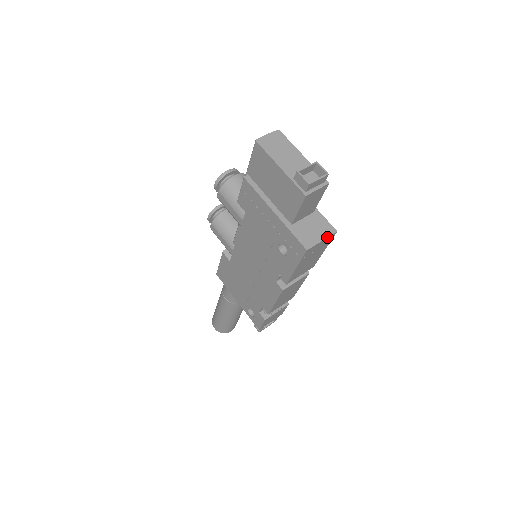
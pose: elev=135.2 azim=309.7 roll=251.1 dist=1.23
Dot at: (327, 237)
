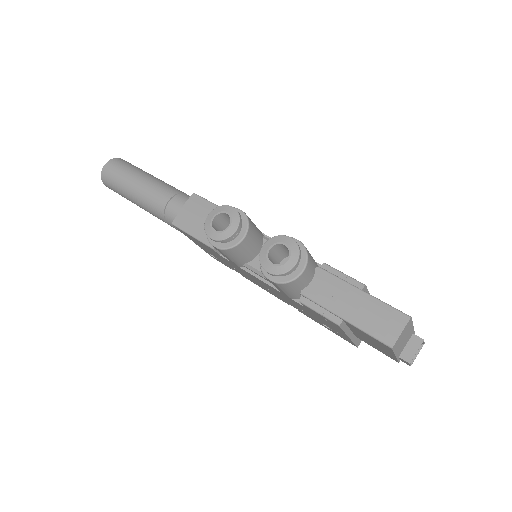
Dot at: occluded
